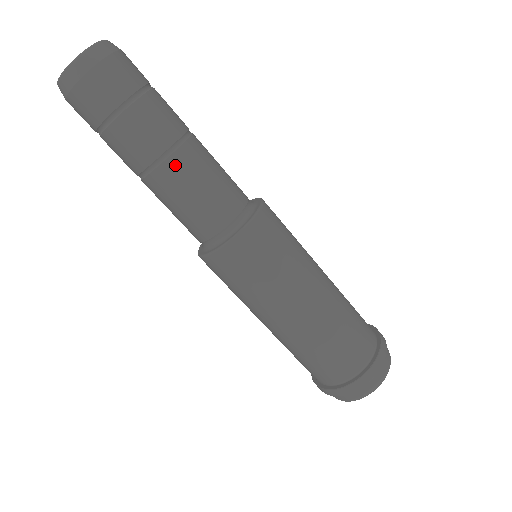
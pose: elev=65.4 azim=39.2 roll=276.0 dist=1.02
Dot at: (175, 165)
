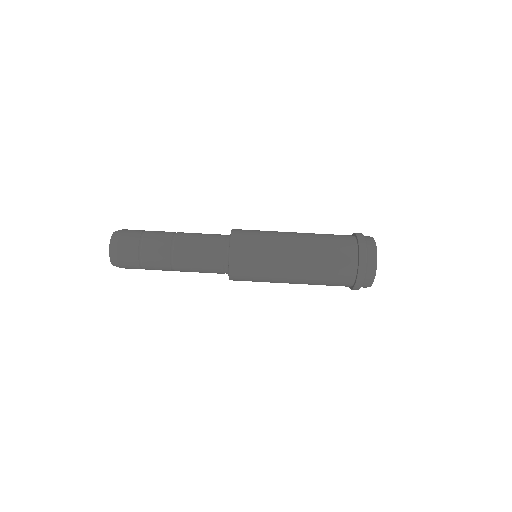
Dot at: (182, 235)
